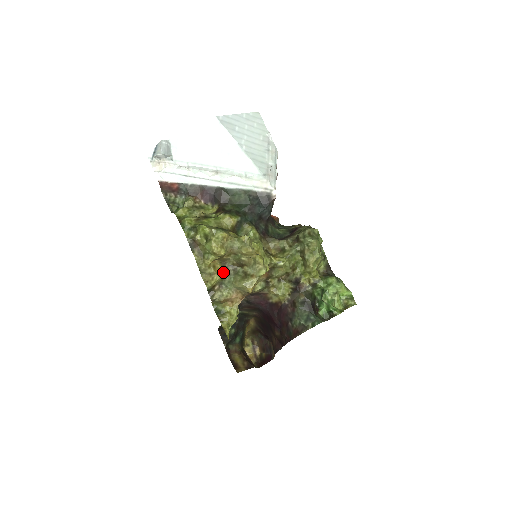
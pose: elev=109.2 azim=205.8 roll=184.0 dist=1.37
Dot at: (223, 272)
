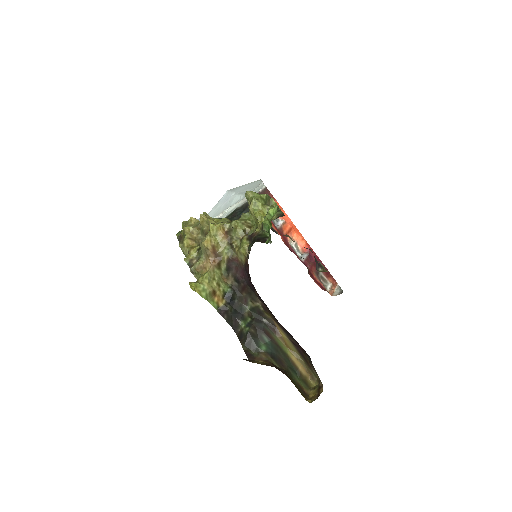
Dot at: (198, 249)
